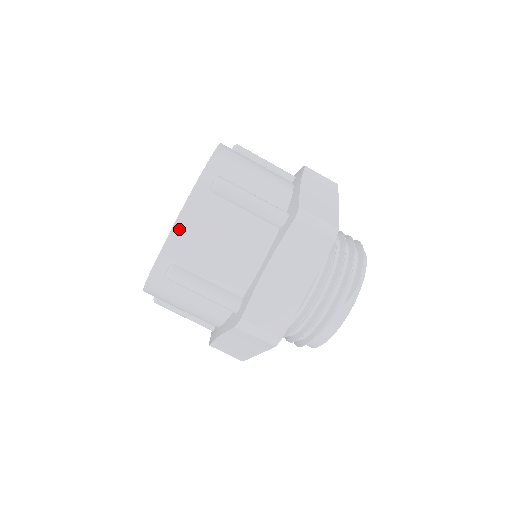
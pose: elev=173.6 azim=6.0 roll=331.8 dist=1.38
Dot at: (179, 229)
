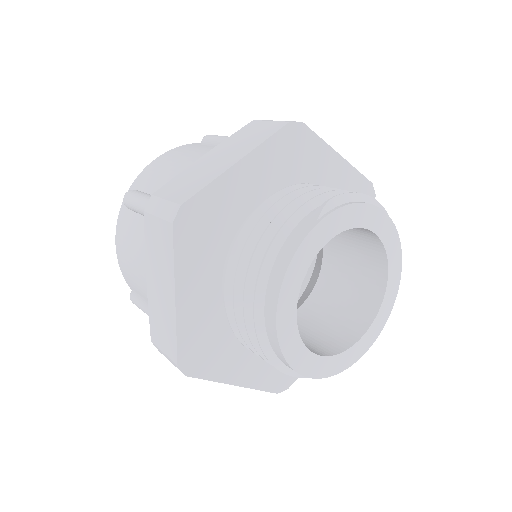
Dot at: (155, 162)
